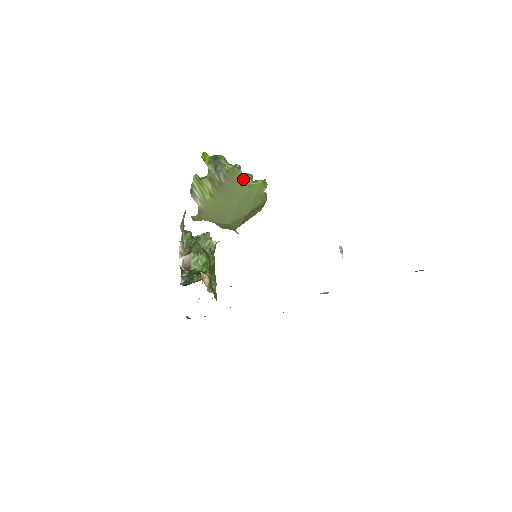
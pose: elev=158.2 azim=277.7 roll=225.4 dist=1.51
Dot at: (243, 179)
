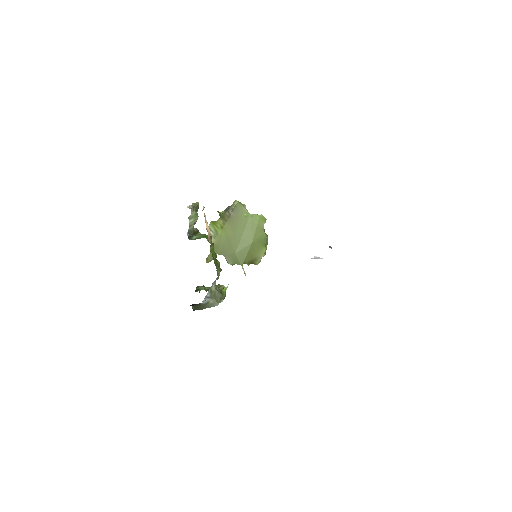
Dot at: (246, 210)
